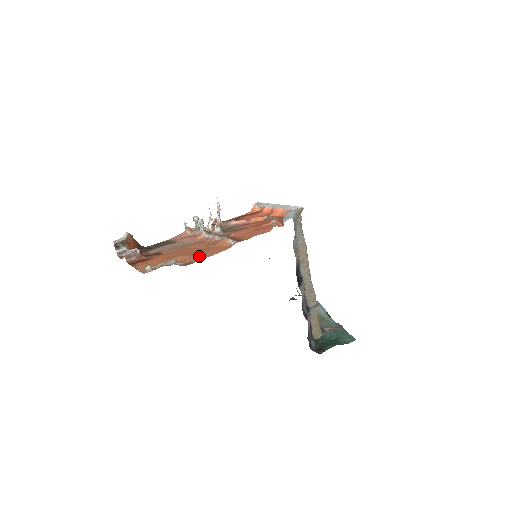
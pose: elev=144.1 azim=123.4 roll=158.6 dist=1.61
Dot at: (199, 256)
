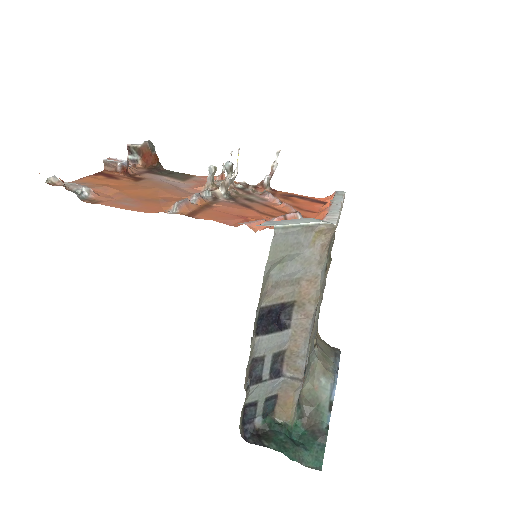
Dot at: (119, 201)
